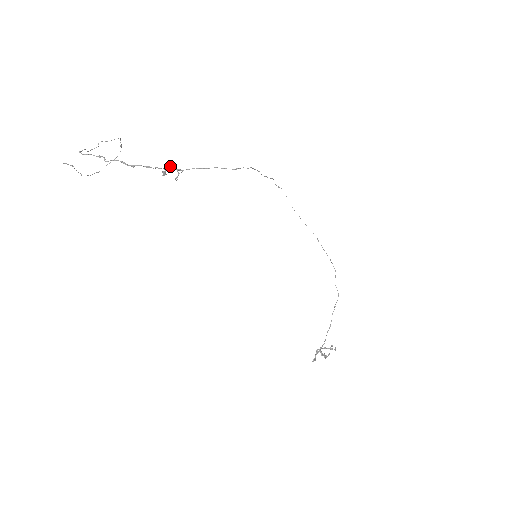
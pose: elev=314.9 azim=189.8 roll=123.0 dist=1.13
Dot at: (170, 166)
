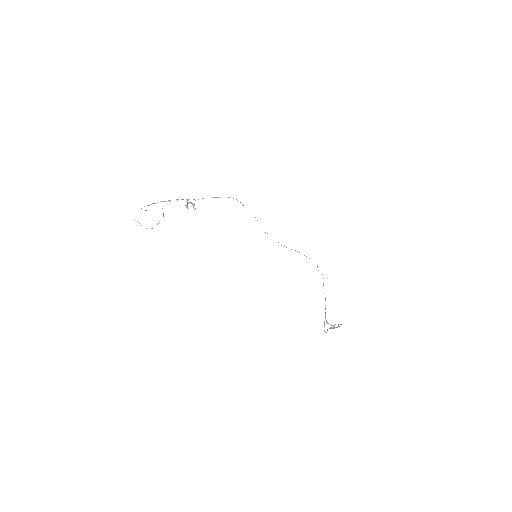
Dot at: (189, 202)
